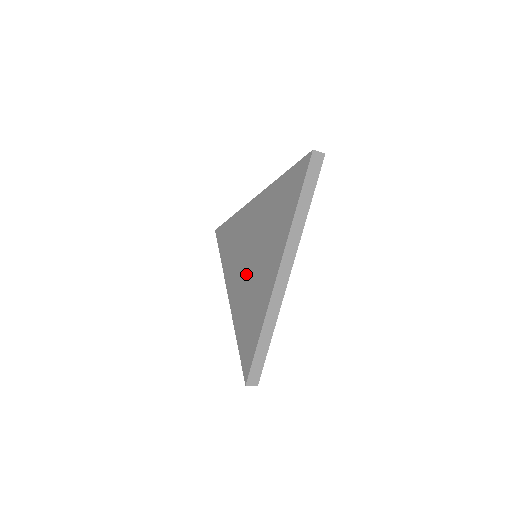
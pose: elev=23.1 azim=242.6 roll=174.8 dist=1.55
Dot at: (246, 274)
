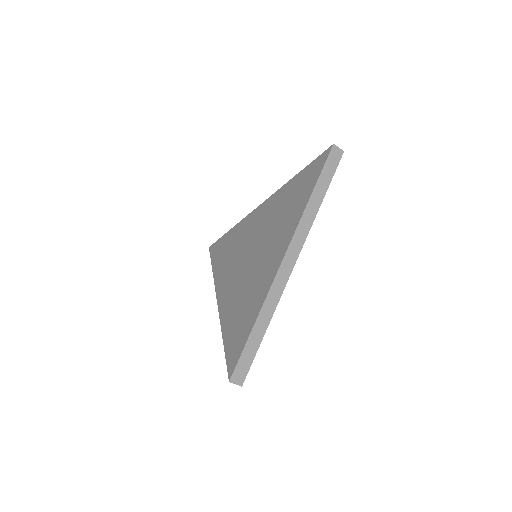
Dot at: (243, 273)
